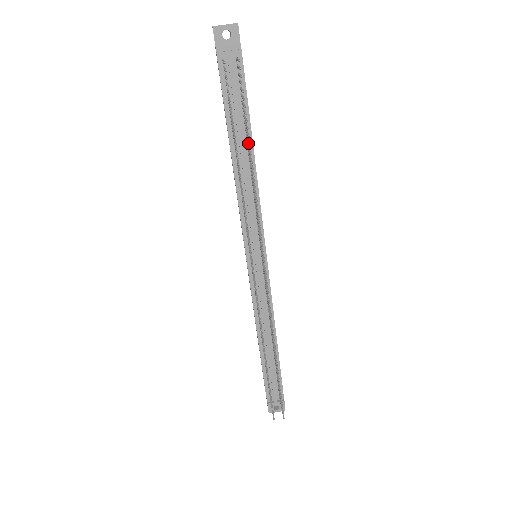
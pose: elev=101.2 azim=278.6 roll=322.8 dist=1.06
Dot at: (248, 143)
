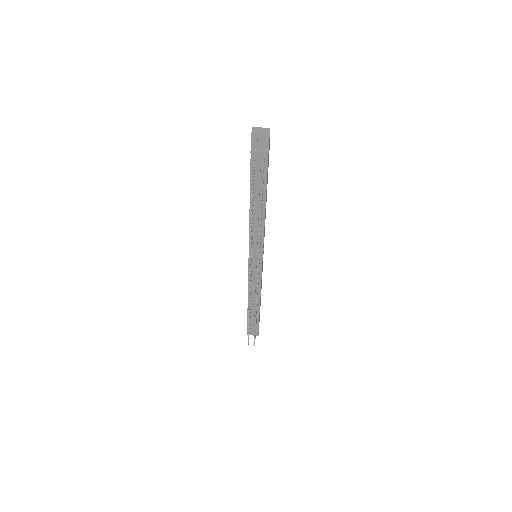
Dot at: occluded
